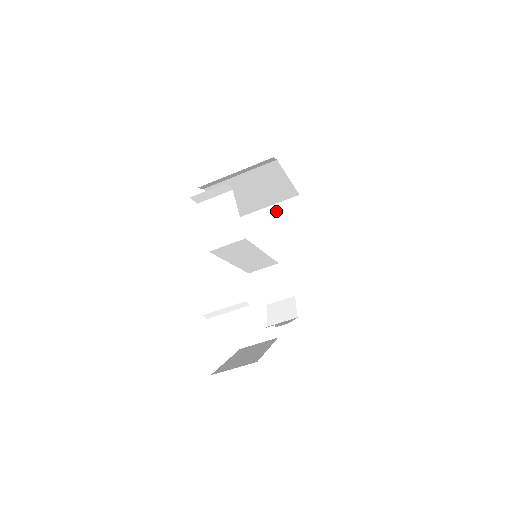
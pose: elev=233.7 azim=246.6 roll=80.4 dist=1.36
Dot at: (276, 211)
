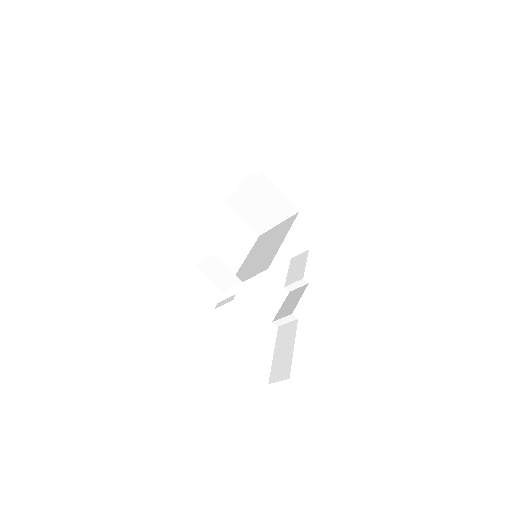
Dot at: (251, 189)
